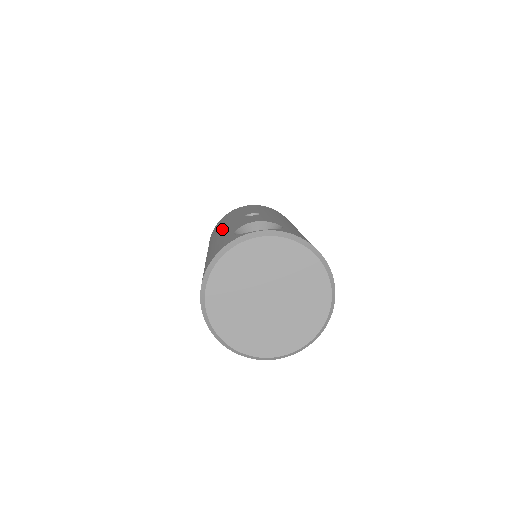
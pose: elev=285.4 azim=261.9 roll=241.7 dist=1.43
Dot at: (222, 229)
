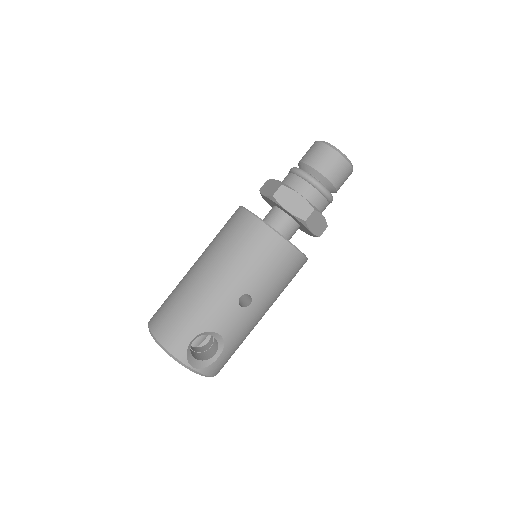
Dot at: (219, 288)
